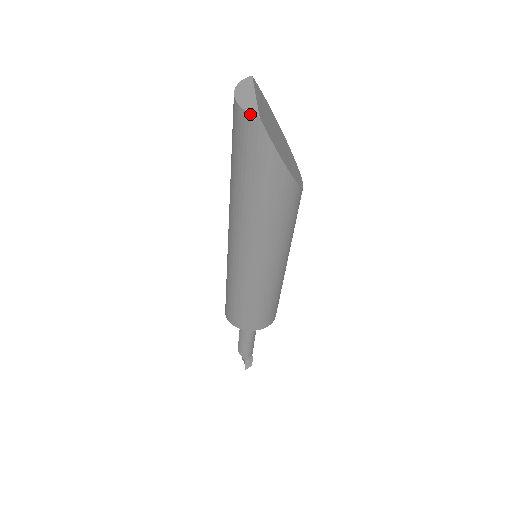
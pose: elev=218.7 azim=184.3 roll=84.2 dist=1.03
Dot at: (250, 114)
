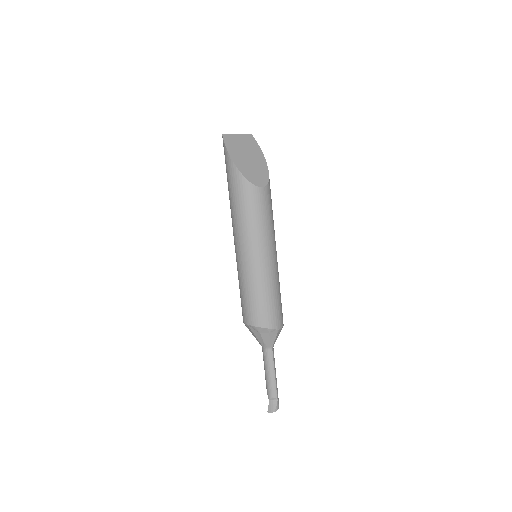
Dot at: (222, 135)
